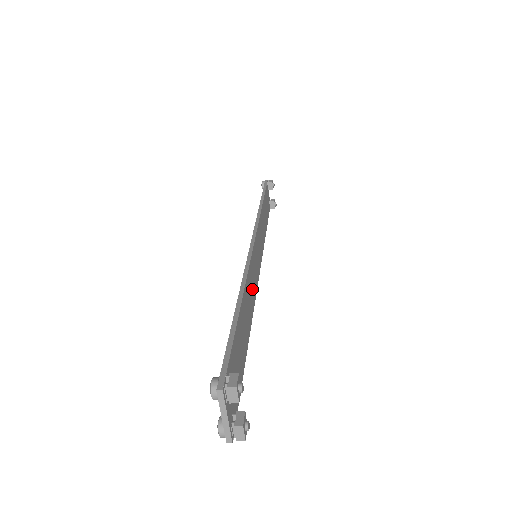
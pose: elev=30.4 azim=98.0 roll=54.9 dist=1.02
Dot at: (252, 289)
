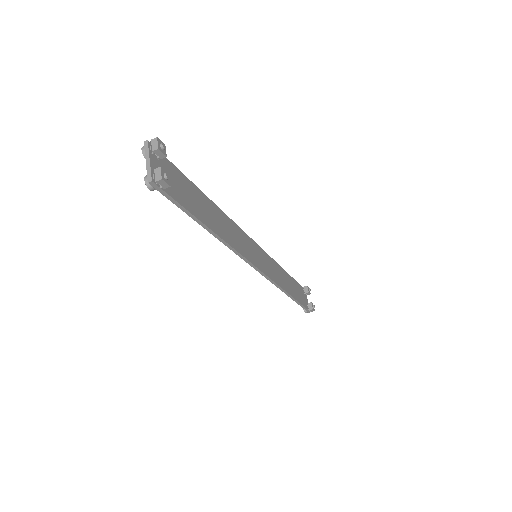
Dot at: (235, 238)
